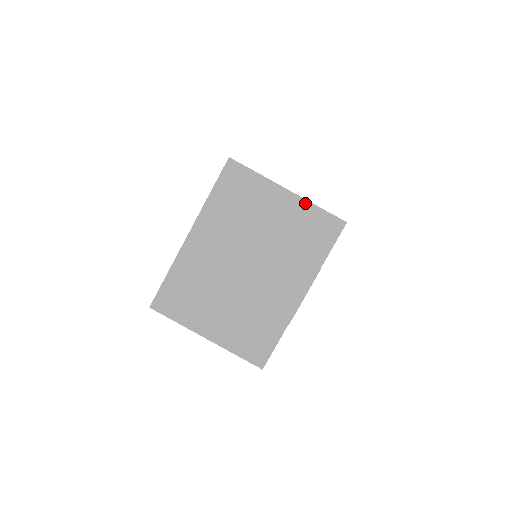
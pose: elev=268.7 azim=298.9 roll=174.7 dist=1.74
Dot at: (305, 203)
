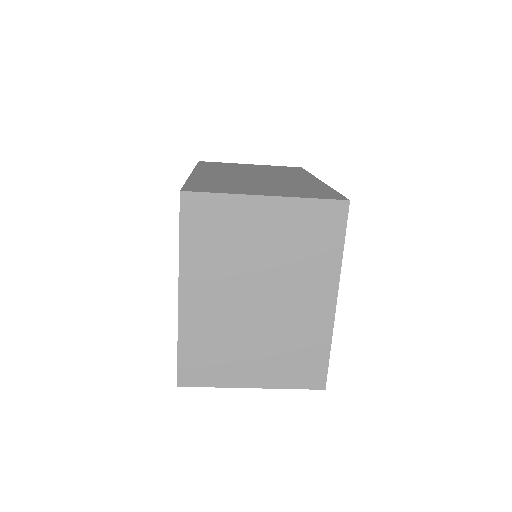
Dot at: (292, 201)
